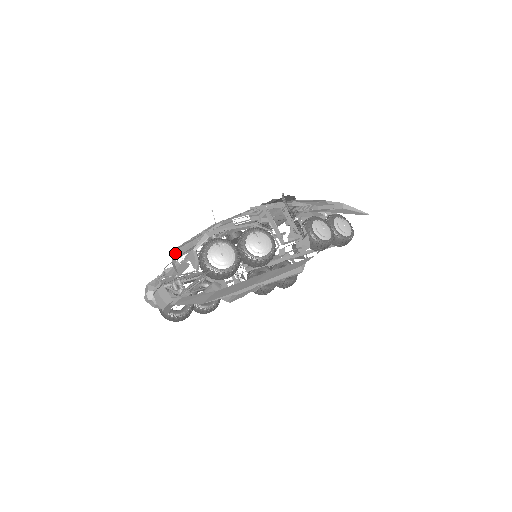
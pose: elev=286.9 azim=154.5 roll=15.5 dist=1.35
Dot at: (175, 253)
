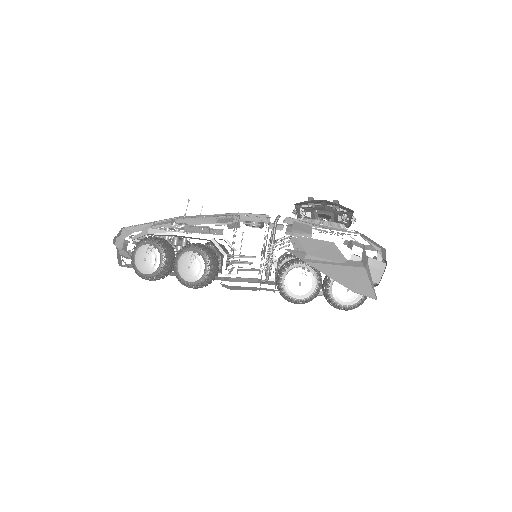
Dot at: (127, 229)
